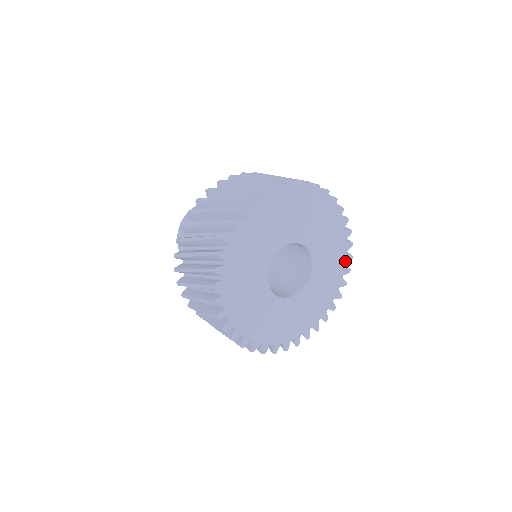
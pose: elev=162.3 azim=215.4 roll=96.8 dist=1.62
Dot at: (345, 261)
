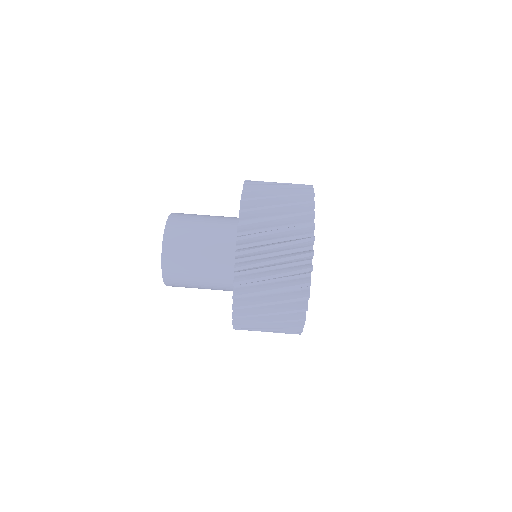
Dot at: occluded
